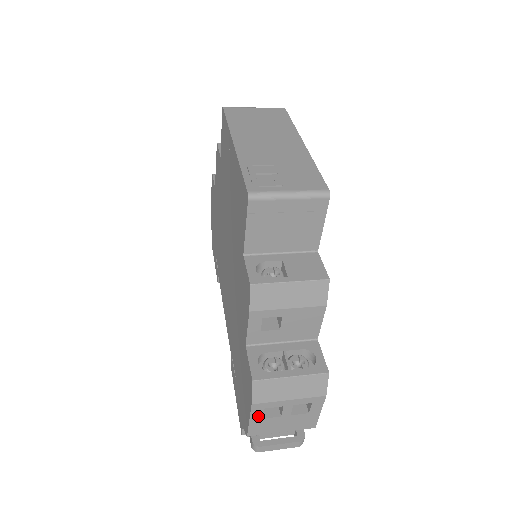
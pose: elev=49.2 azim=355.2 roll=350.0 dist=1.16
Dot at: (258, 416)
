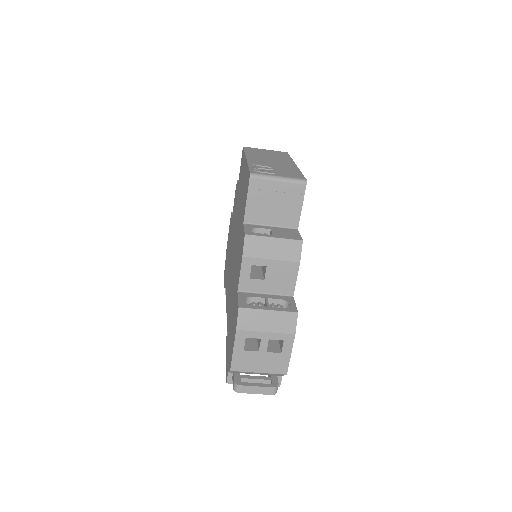
Dot at: (240, 346)
